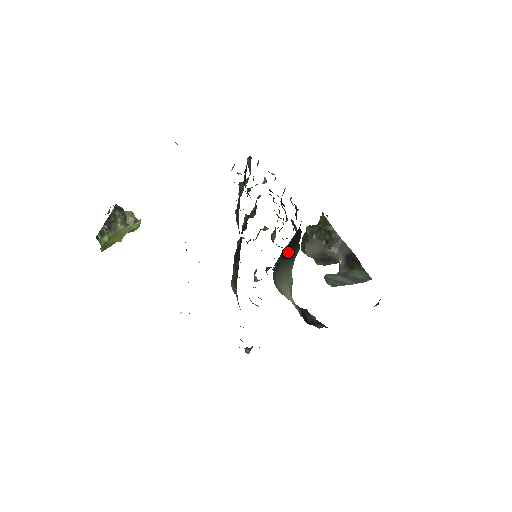
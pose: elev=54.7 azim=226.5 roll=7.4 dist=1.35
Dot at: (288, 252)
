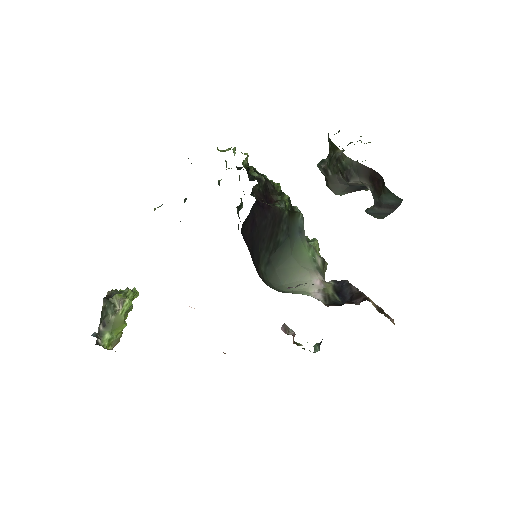
Dot at: (275, 239)
